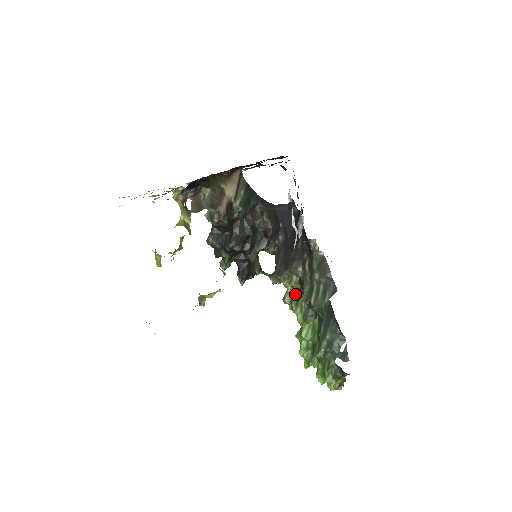
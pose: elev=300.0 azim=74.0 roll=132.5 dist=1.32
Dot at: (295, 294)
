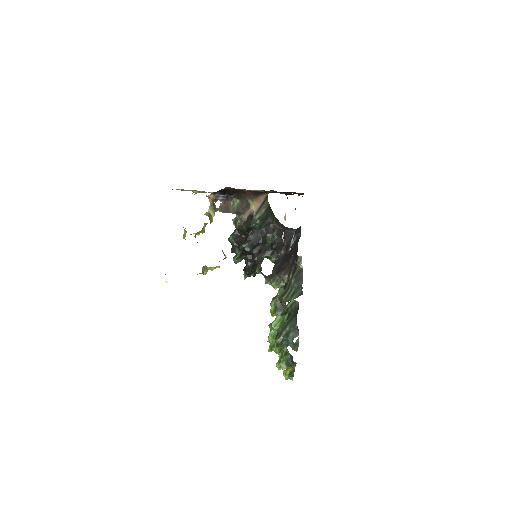
Dot at: occluded
